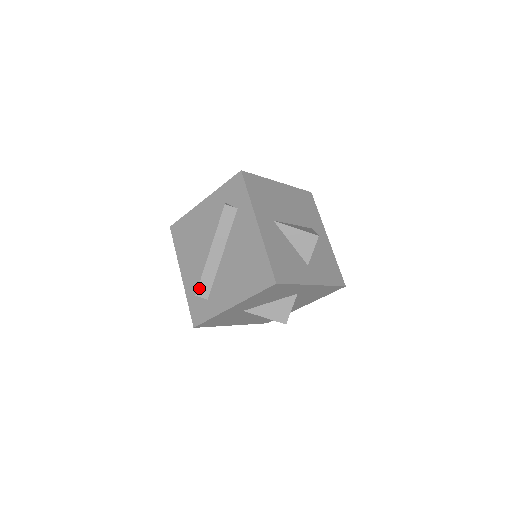
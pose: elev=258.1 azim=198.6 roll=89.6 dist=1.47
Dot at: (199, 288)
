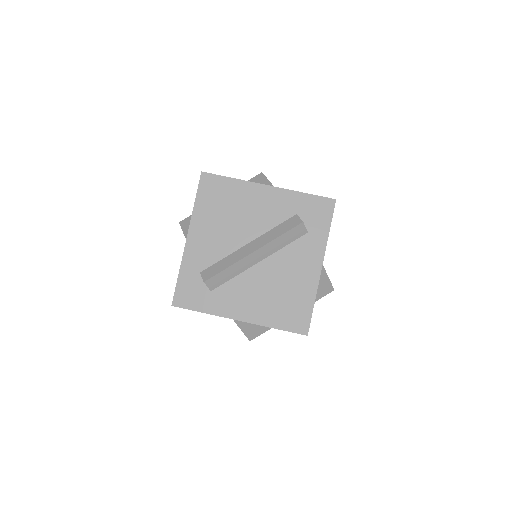
Dot at: (213, 277)
